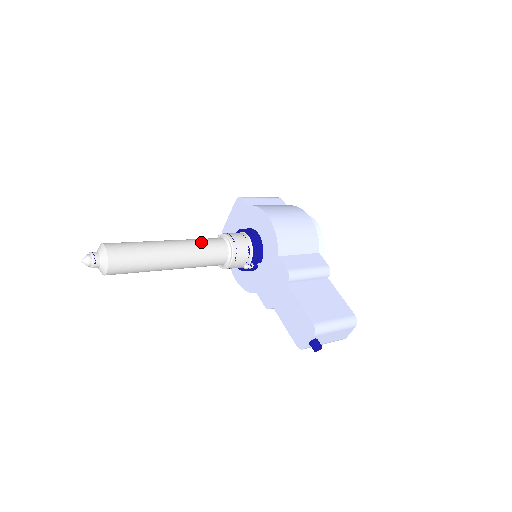
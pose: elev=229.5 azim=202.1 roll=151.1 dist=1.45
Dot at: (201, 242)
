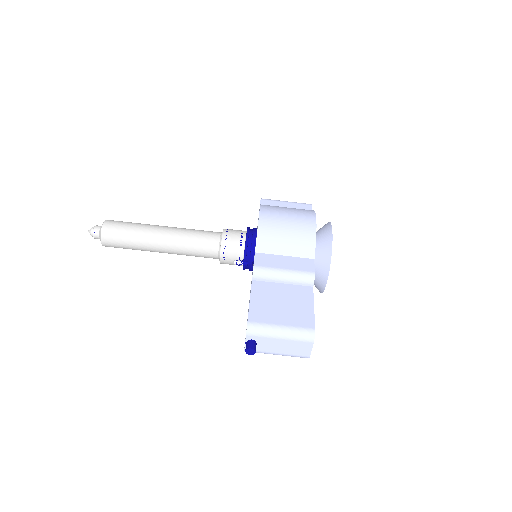
Dot at: (194, 231)
